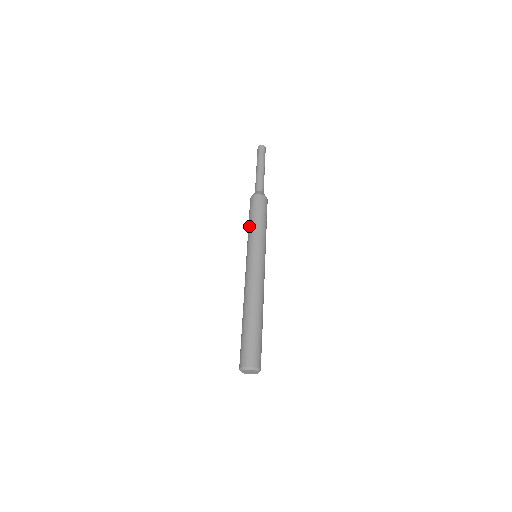
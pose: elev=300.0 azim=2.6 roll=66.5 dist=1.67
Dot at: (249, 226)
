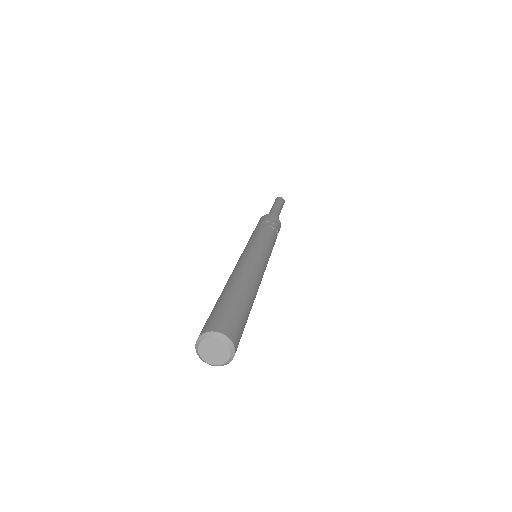
Dot at: occluded
